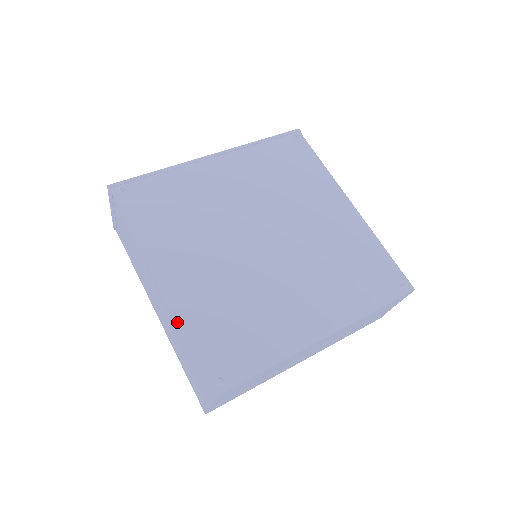
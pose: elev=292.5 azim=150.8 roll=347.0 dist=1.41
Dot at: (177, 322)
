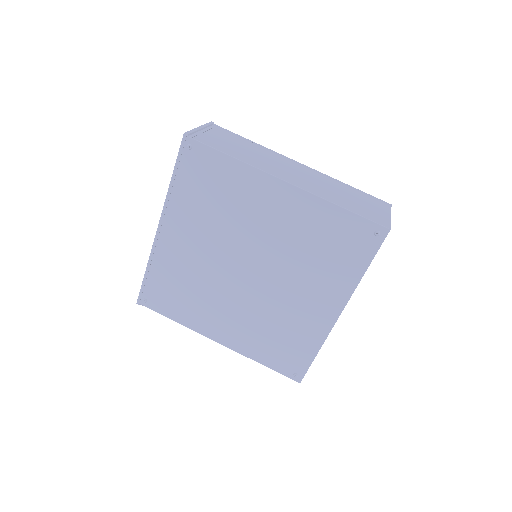
Dot at: occluded
